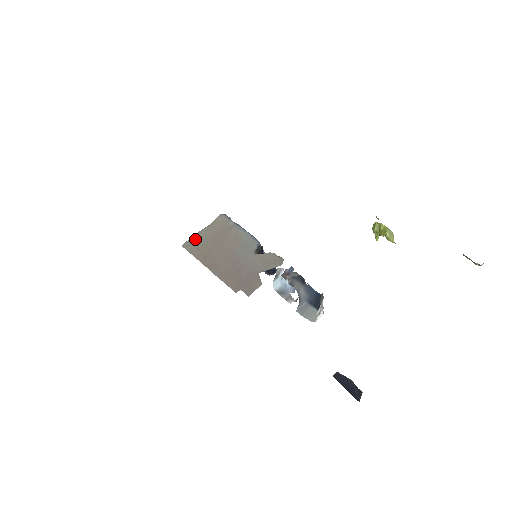
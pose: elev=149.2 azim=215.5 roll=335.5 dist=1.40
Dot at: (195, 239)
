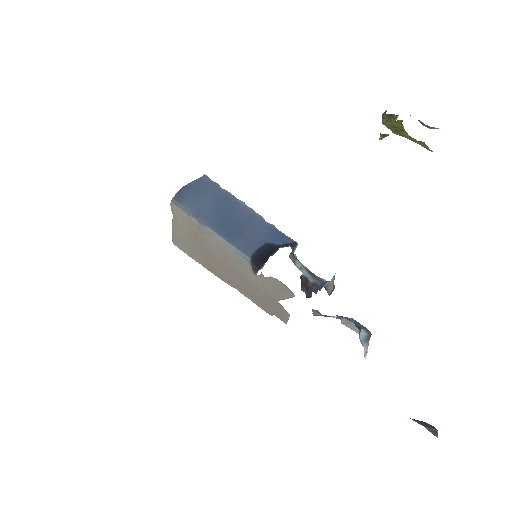
Dot at: (178, 239)
